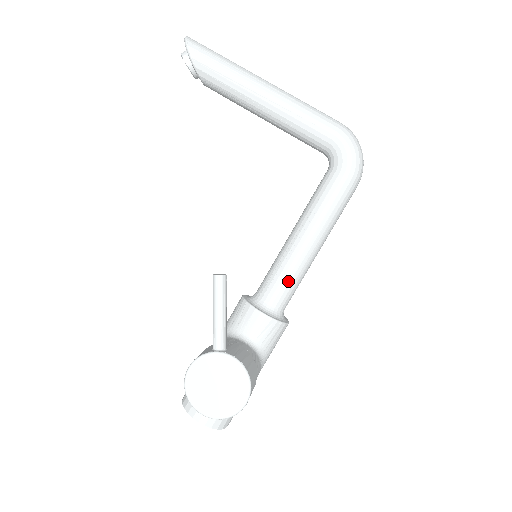
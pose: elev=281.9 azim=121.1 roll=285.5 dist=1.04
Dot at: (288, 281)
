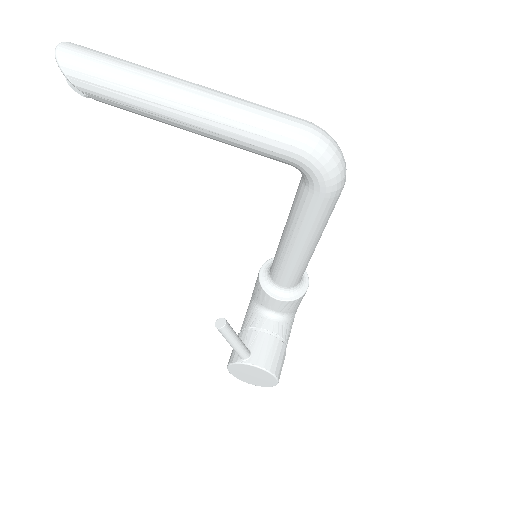
Dot at: (293, 274)
